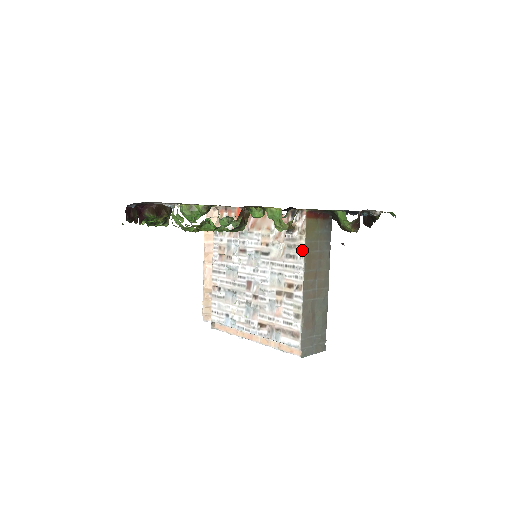
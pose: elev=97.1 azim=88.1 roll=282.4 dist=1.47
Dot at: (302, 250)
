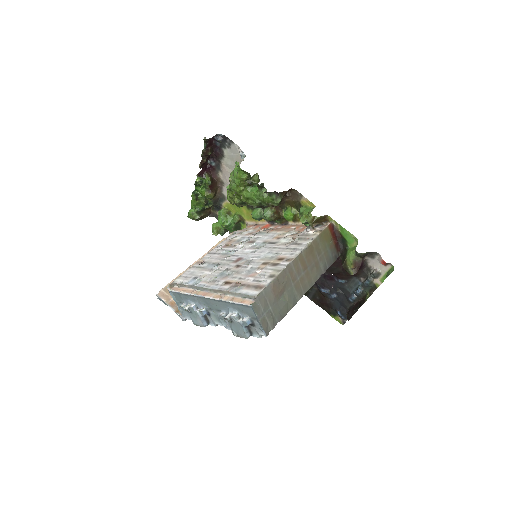
Dot at: (310, 240)
